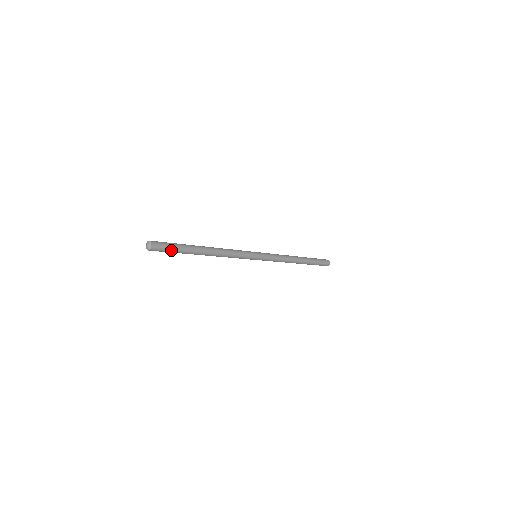
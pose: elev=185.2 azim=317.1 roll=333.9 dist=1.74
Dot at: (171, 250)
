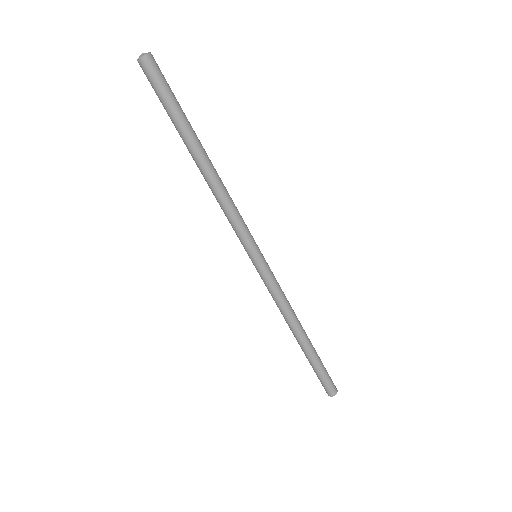
Dot at: (164, 95)
